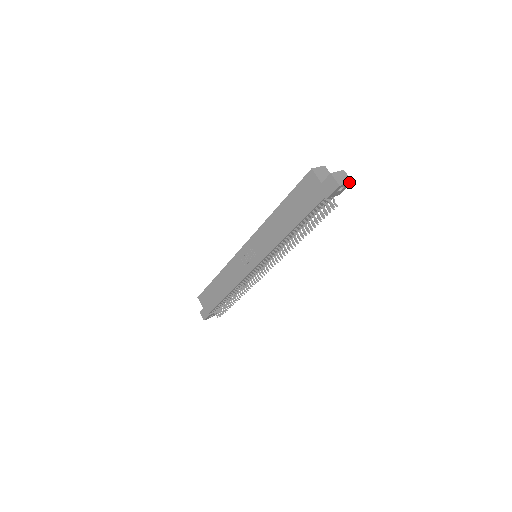
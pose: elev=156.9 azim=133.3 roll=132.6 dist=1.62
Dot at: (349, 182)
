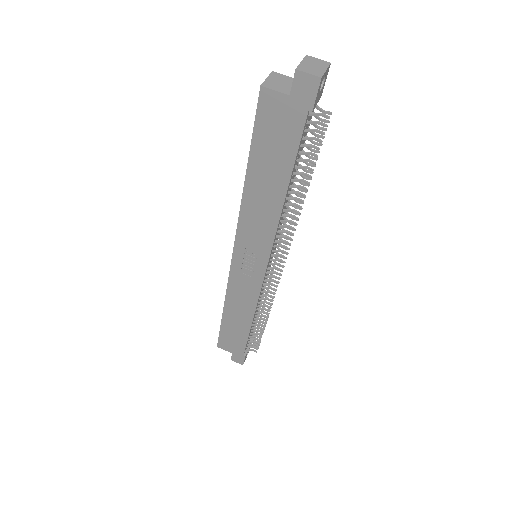
Dot at: (327, 65)
